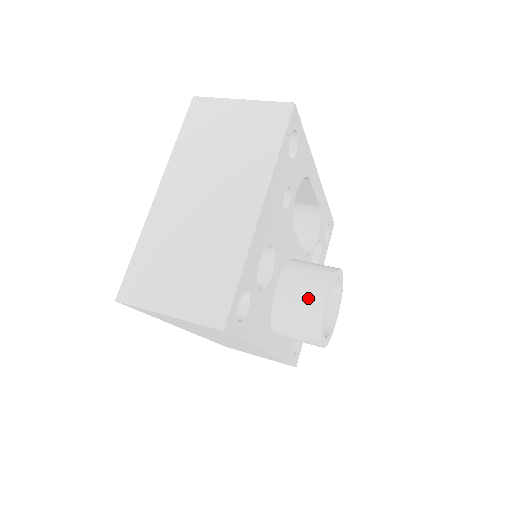
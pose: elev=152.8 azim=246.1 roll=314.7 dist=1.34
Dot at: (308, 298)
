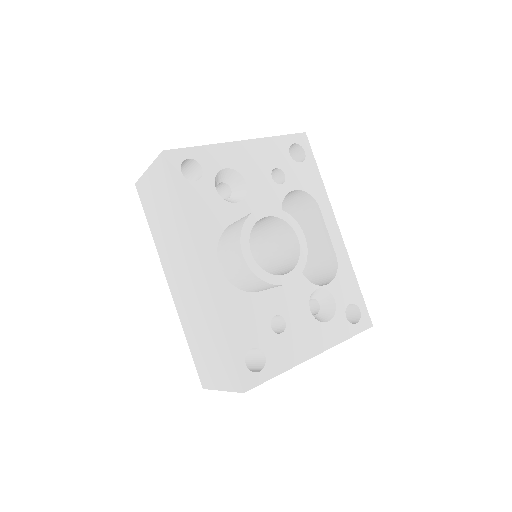
Dot at: occluded
